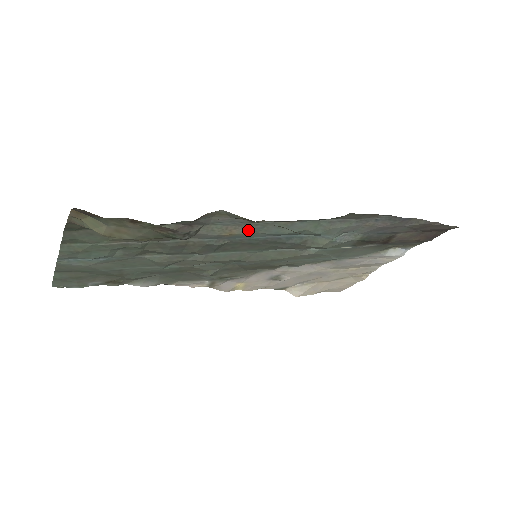
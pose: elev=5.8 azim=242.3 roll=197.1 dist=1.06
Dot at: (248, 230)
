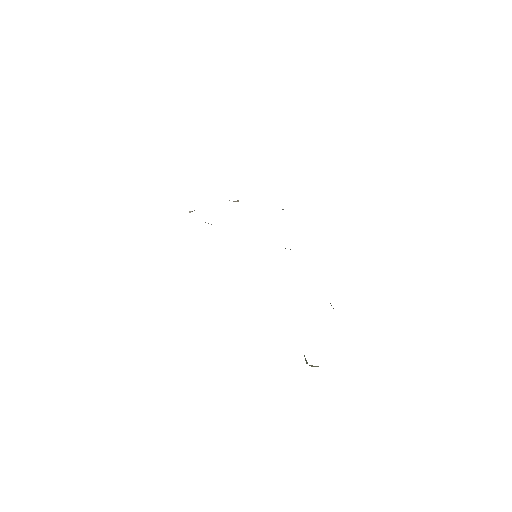
Dot at: occluded
